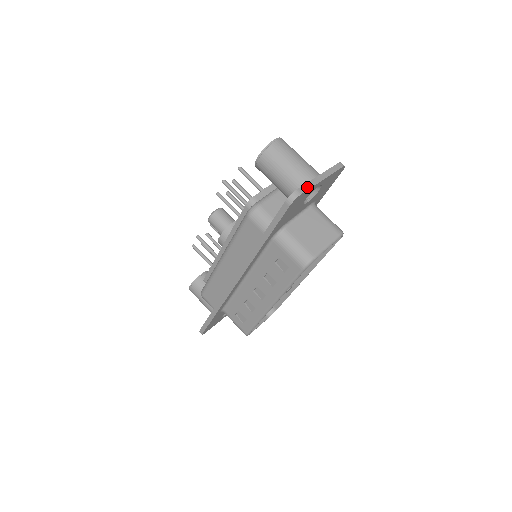
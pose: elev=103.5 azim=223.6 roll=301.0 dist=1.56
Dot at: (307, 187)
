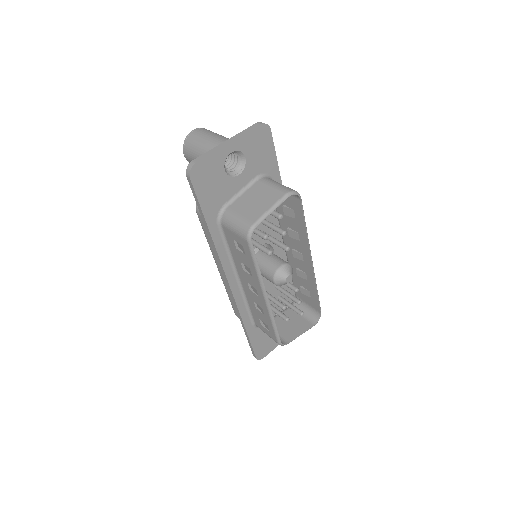
Dot at: (205, 155)
